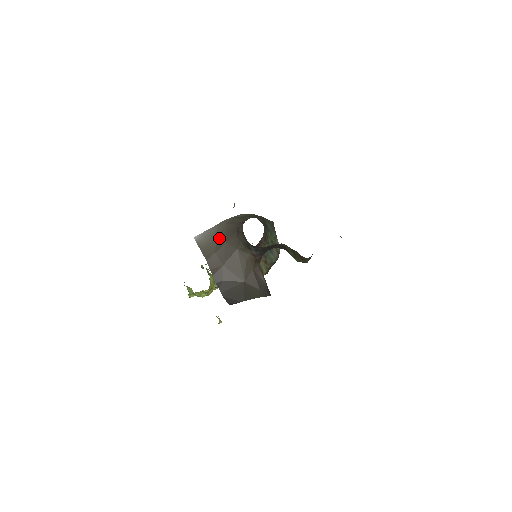
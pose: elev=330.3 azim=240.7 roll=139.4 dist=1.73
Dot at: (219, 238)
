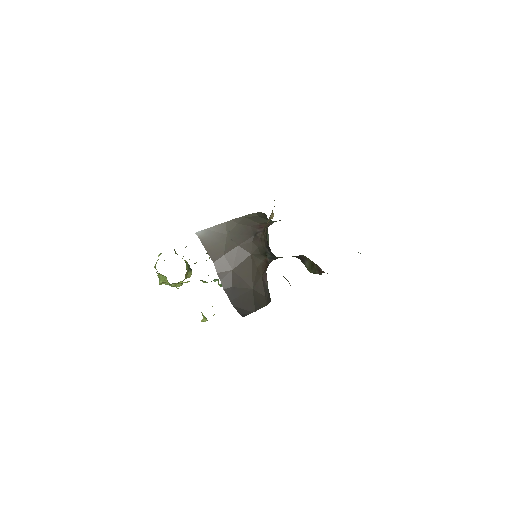
Dot at: (229, 238)
